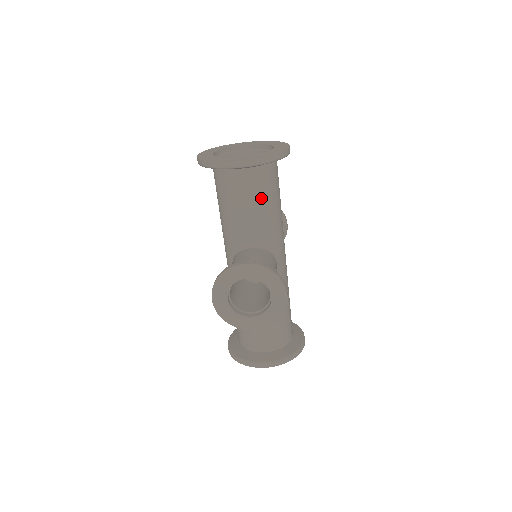
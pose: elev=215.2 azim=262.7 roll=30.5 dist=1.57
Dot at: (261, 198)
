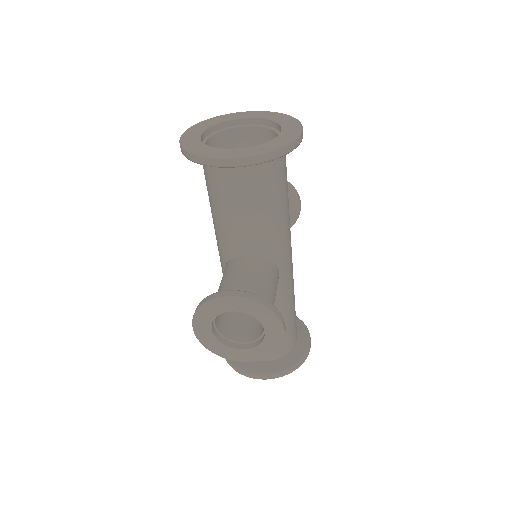
Dot at: (260, 200)
